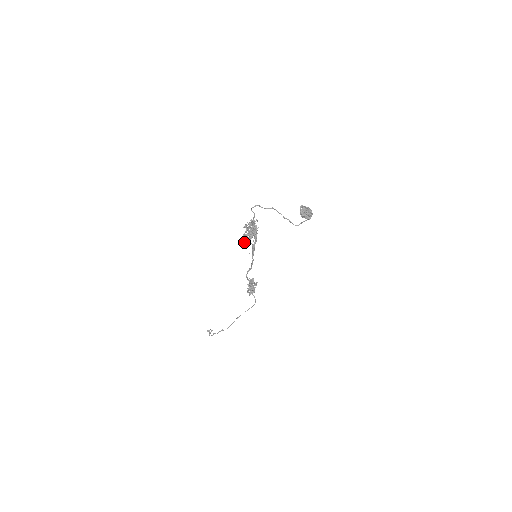
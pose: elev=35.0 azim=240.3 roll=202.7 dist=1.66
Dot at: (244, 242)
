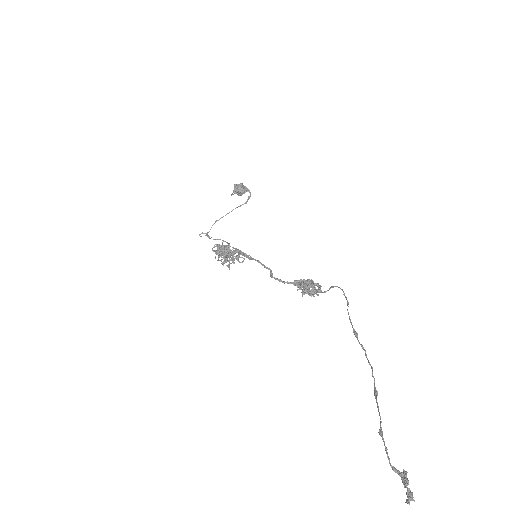
Dot at: (225, 258)
